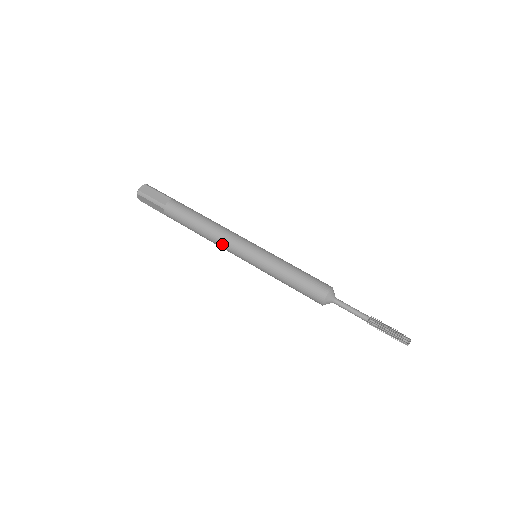
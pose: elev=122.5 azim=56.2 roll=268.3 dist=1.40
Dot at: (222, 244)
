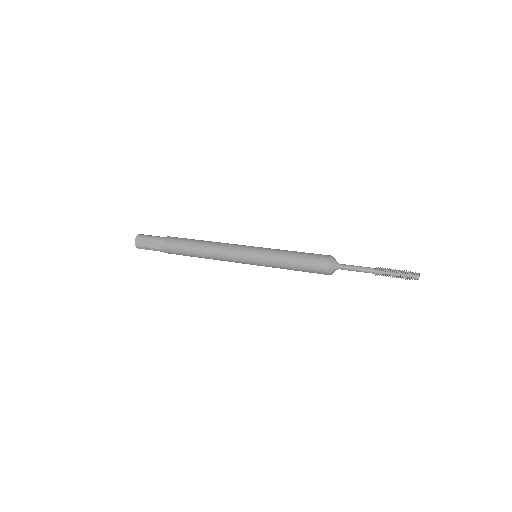
Dot at: (223, 249)
